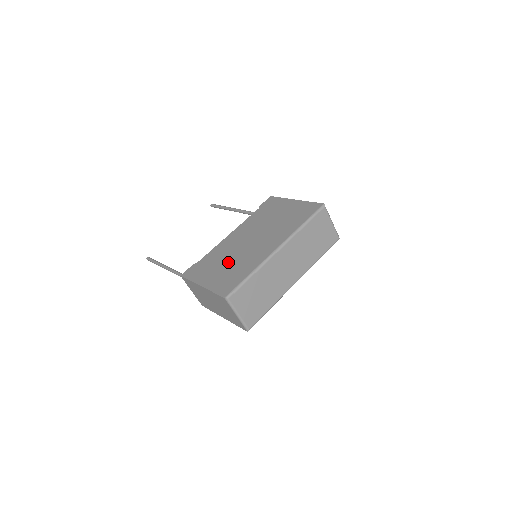
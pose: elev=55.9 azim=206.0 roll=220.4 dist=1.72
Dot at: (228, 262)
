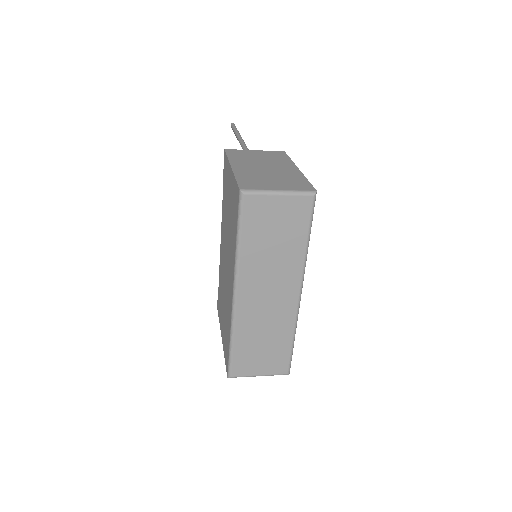
Dot at: (223, 303)
